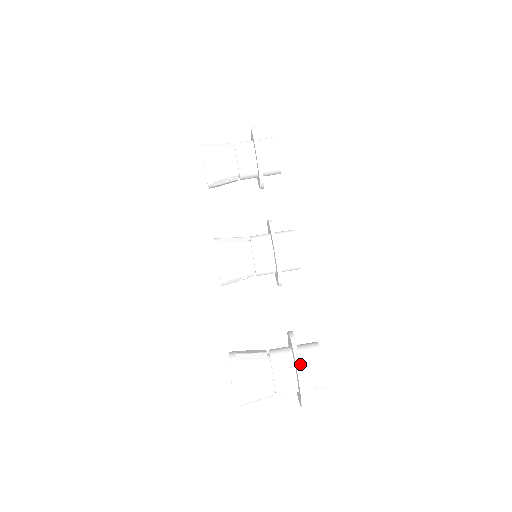
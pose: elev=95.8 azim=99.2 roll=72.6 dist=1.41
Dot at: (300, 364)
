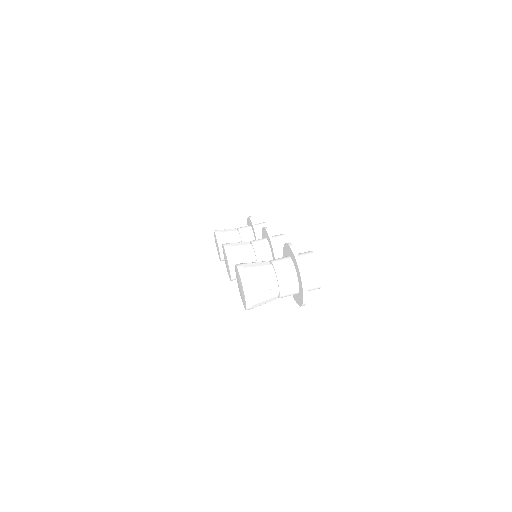
Dot at: occluded
